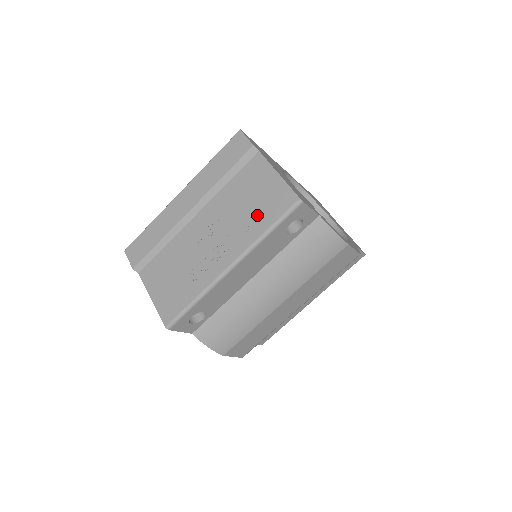
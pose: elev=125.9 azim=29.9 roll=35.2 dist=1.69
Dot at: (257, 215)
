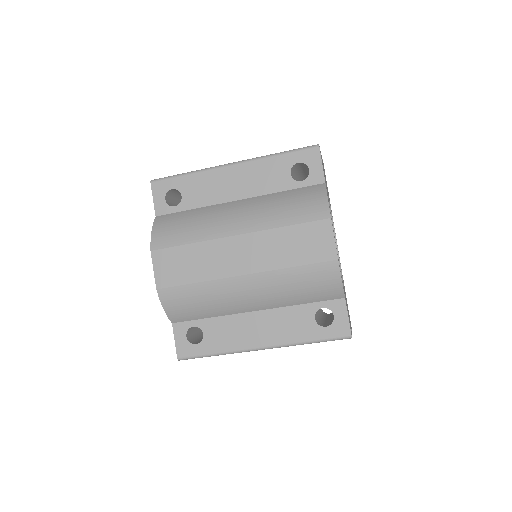
Dot at: occluded
